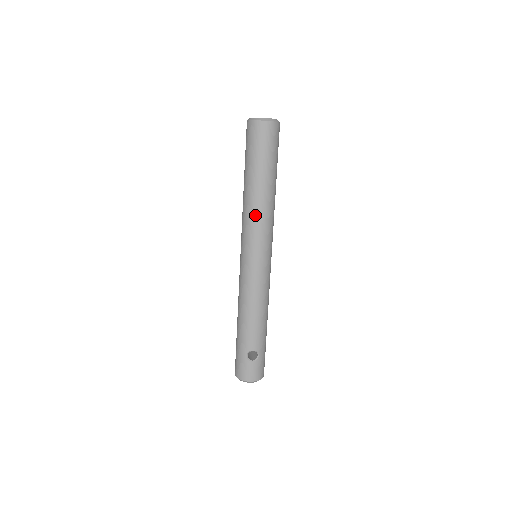
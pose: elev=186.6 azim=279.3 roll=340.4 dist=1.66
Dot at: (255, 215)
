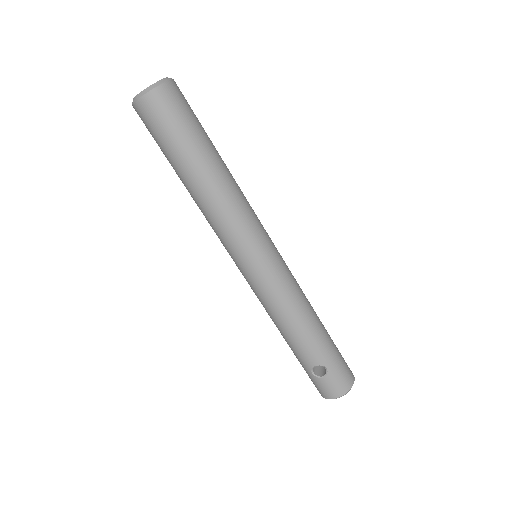
Dot at: (212, 217)
